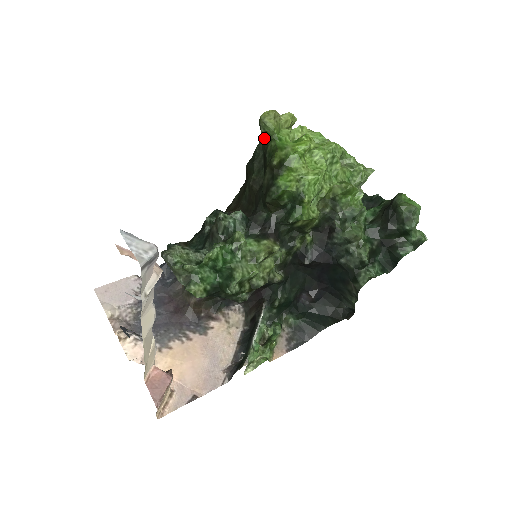
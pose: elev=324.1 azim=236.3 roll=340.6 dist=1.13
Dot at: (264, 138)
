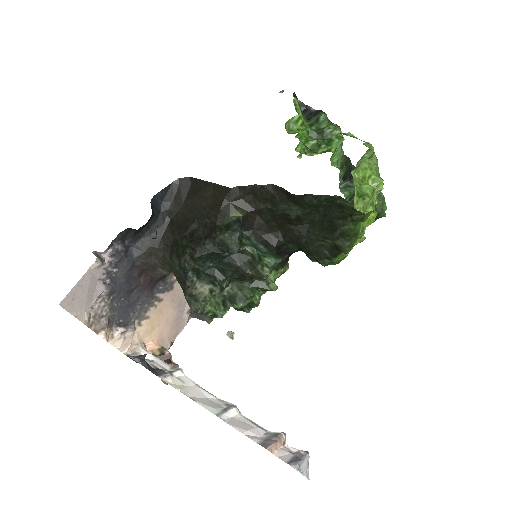
Dot at: (347, 216)
